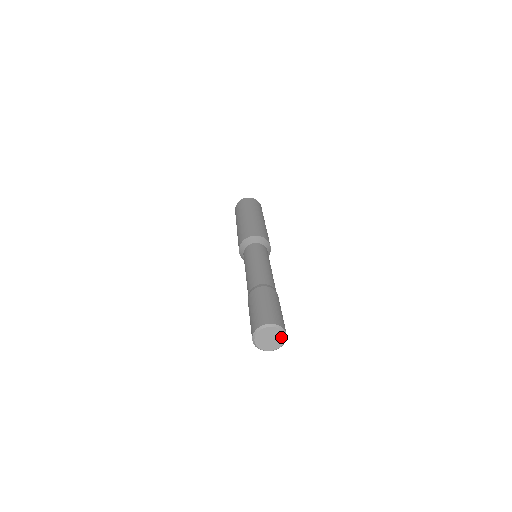
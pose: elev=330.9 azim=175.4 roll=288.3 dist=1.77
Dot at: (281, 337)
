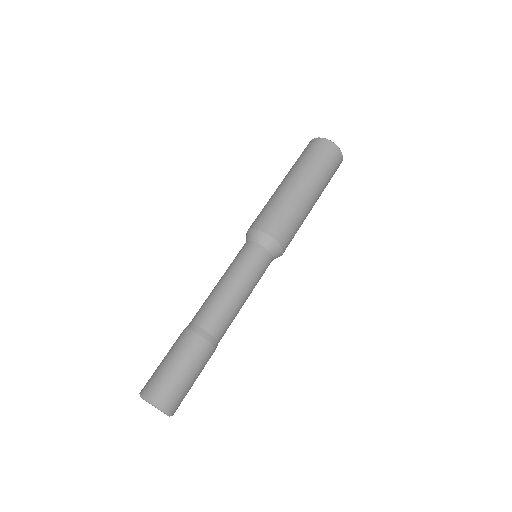
Dot at: occluded
